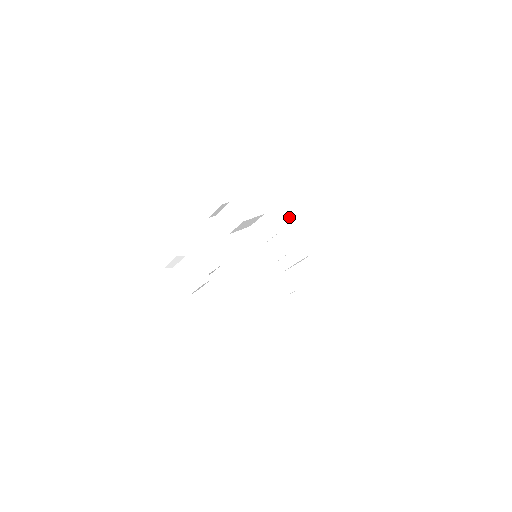
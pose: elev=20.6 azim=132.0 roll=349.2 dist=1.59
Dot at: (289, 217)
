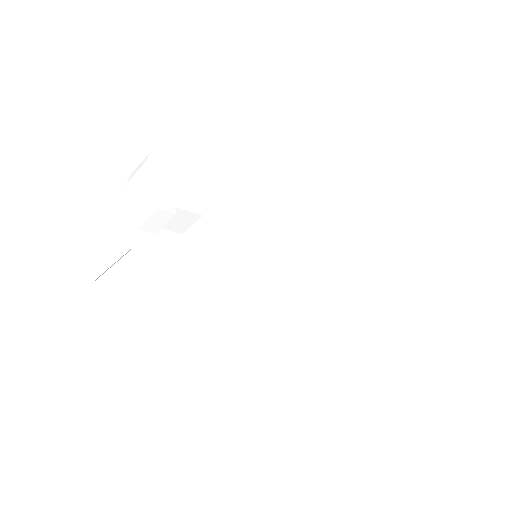
Dot at: (320, 251)
